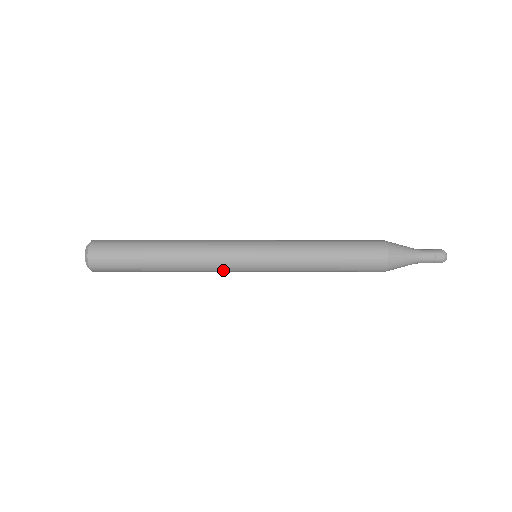
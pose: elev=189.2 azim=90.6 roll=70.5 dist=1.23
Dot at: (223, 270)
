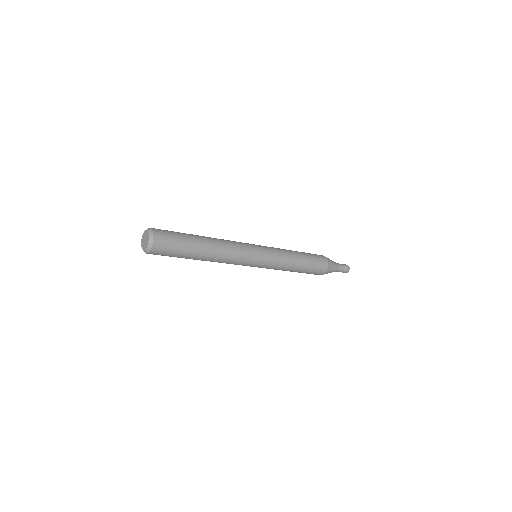
Dot at: (234, 264)
